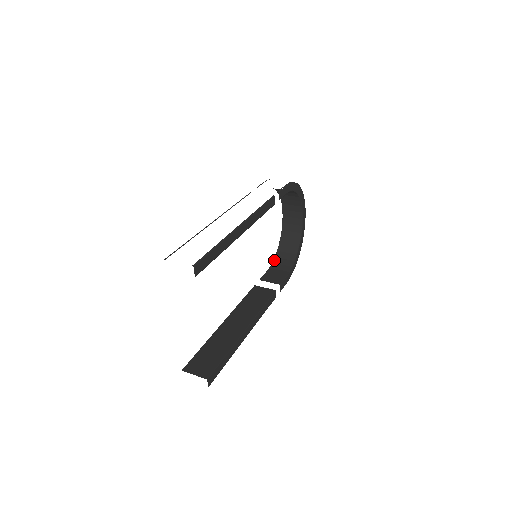
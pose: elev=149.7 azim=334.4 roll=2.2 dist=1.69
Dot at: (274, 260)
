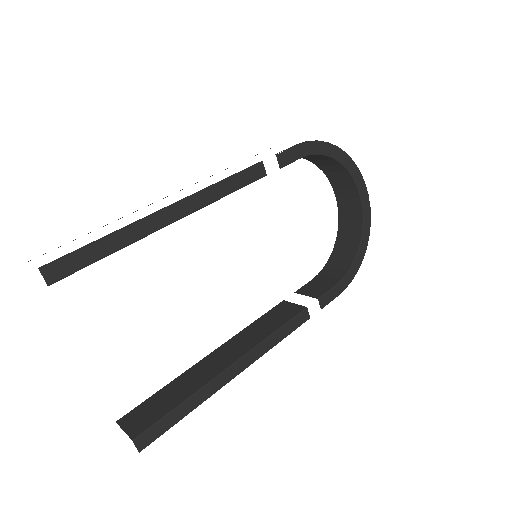
Dot at: (326, 263)
